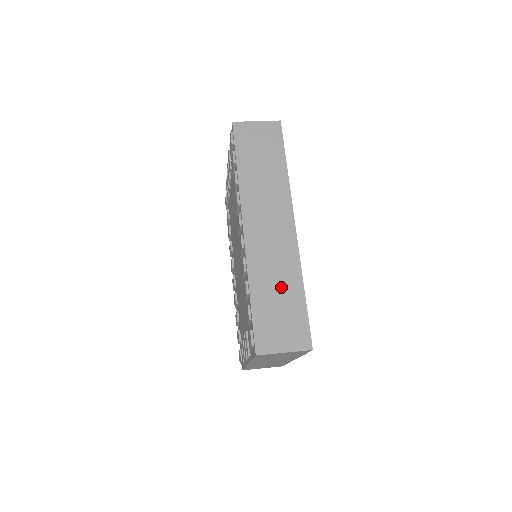
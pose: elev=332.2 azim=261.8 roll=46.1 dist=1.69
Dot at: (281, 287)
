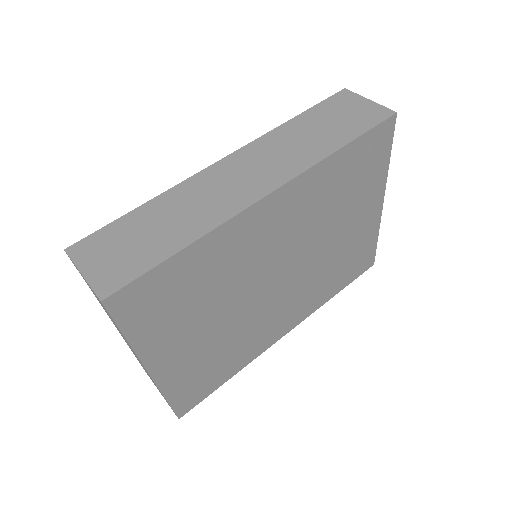
Dot at: (173, 224)
